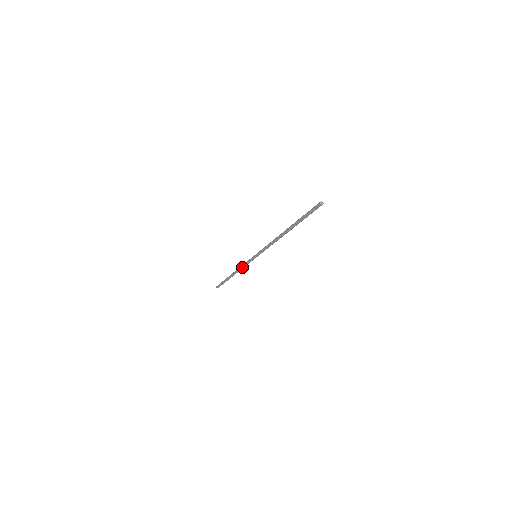
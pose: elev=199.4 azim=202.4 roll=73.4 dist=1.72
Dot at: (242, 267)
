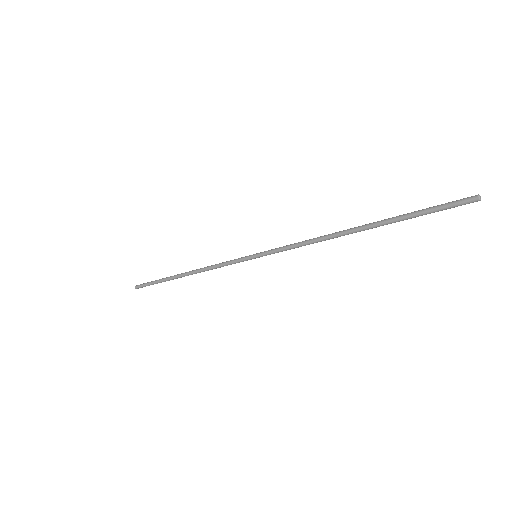
Dot at: (214, 266)
